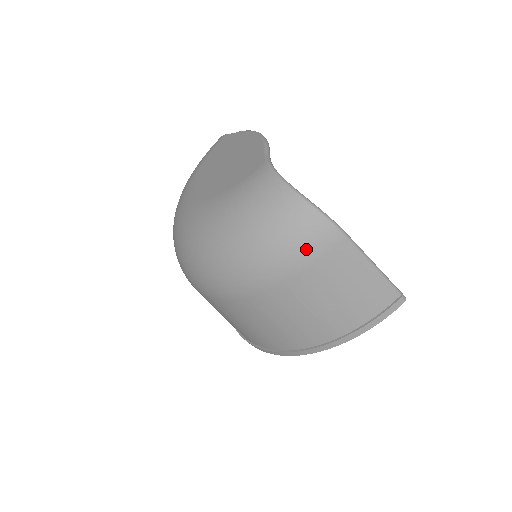
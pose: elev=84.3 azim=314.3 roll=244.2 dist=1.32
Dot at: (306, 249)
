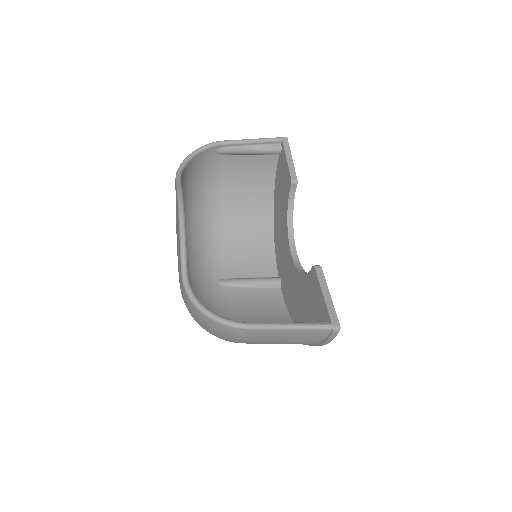
Dot at: (234, 338)
